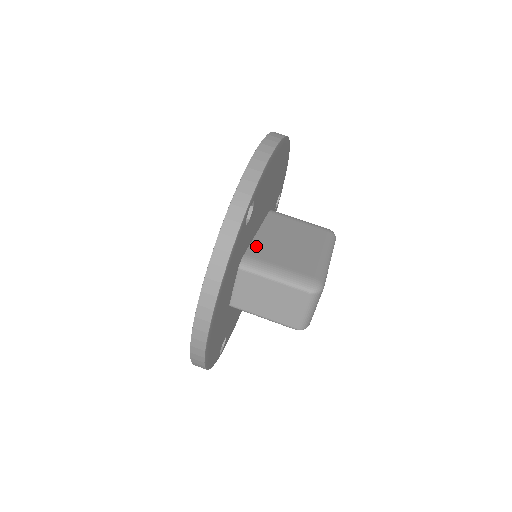
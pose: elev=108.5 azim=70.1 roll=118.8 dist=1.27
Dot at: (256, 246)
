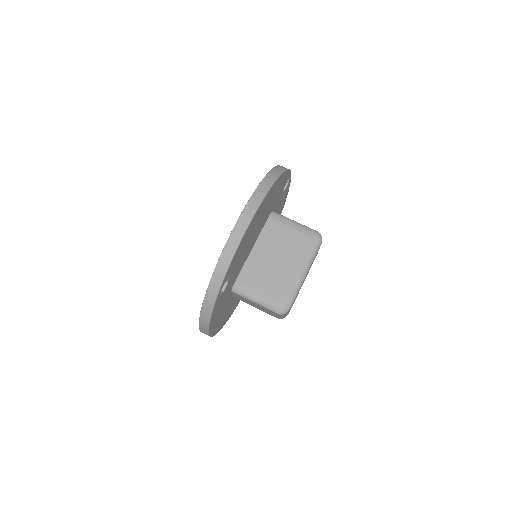
Dot at: (247, 269)
